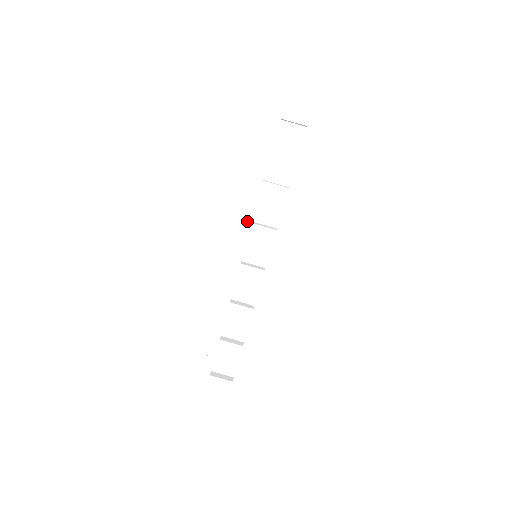
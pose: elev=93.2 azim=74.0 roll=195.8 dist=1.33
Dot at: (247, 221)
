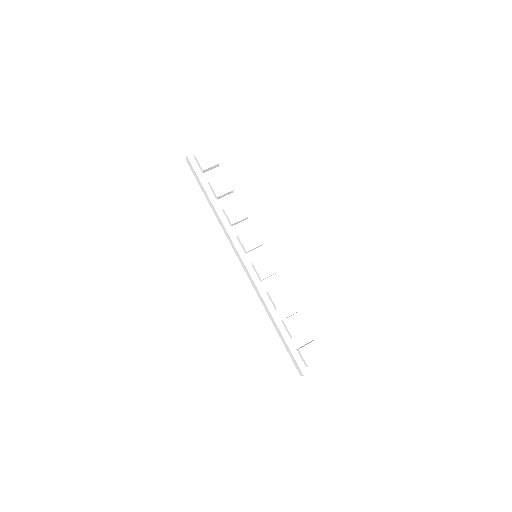
Dot at: (234, 240)
